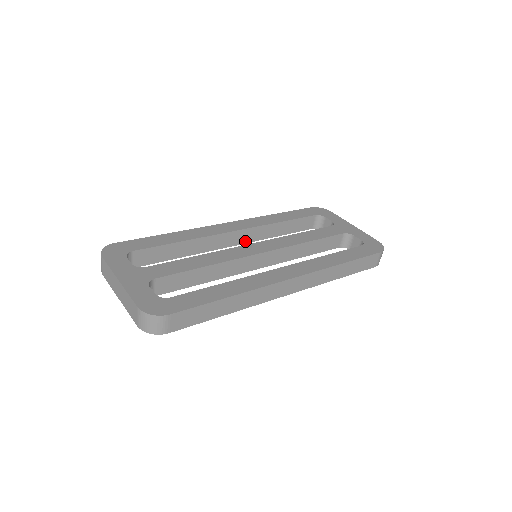
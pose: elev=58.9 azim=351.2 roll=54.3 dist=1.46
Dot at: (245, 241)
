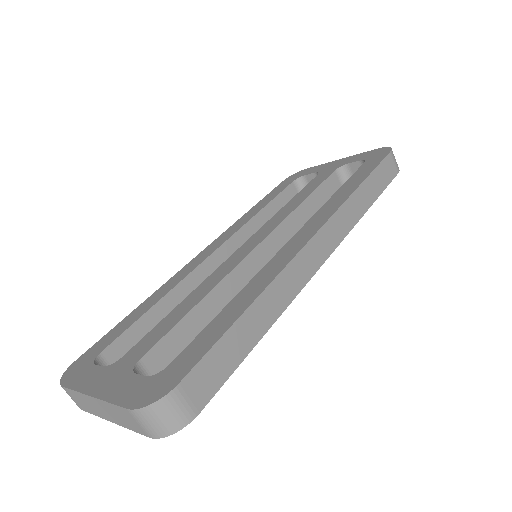
Dot at: occluded
